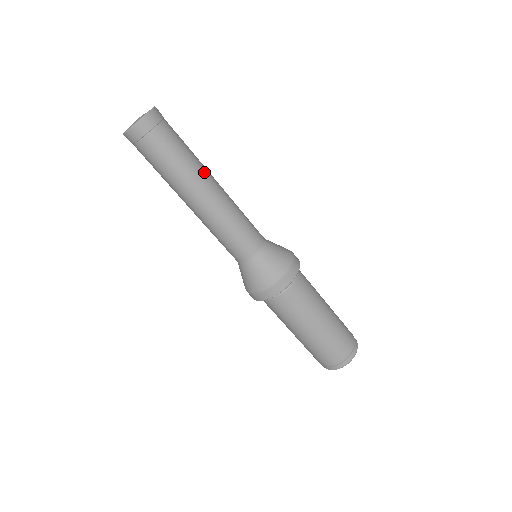
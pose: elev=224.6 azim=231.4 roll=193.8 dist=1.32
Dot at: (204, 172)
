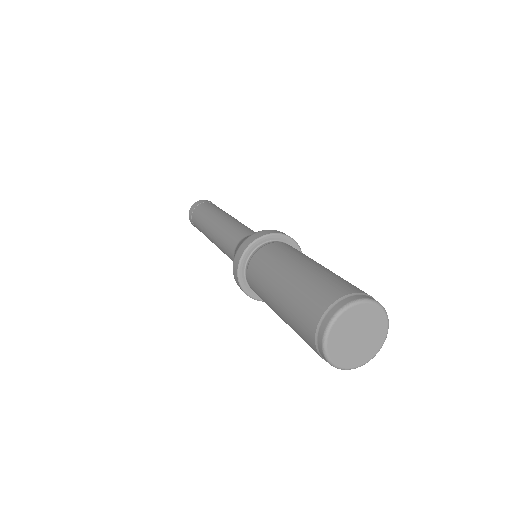
Dot at: (220, 213)
